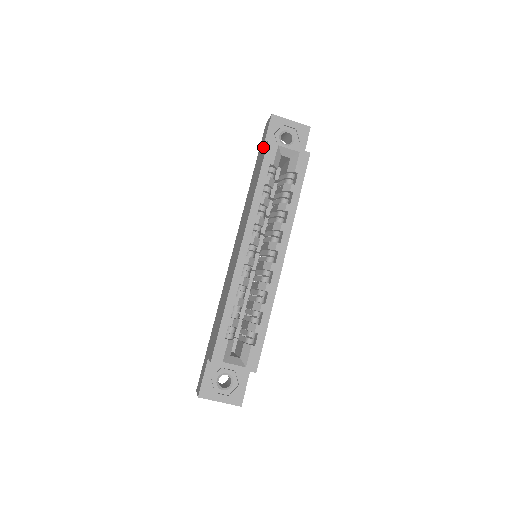
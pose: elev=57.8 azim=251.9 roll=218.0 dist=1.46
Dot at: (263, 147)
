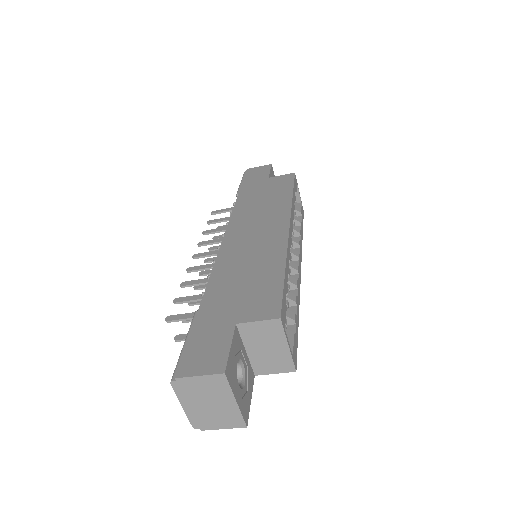
Dot at: (273, 177)
